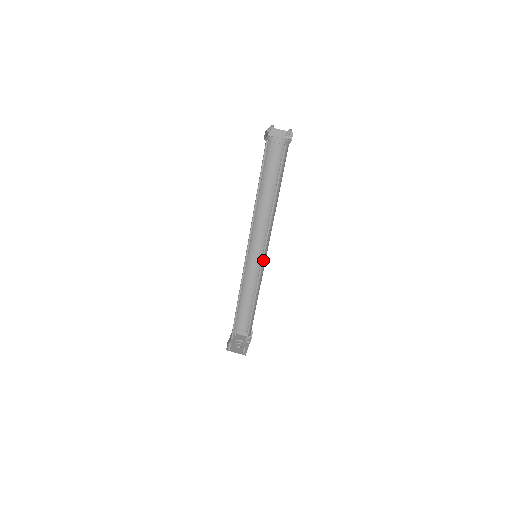
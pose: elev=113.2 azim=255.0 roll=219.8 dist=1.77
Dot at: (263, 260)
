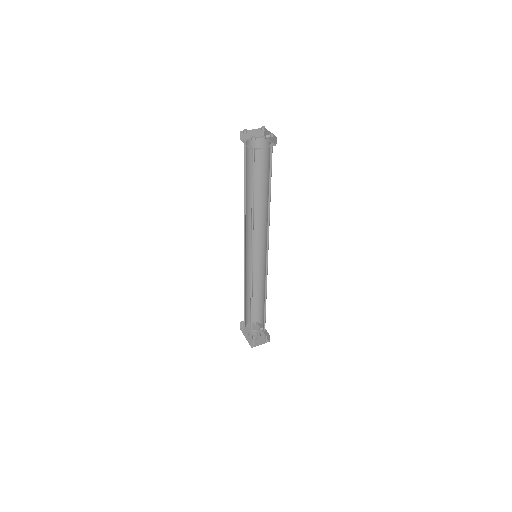
Dot at: (267, 257)
